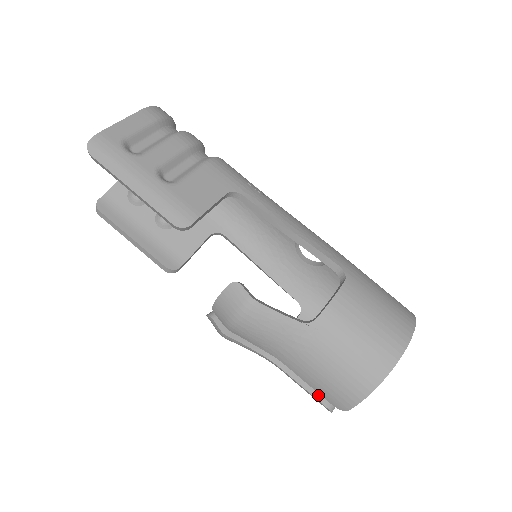
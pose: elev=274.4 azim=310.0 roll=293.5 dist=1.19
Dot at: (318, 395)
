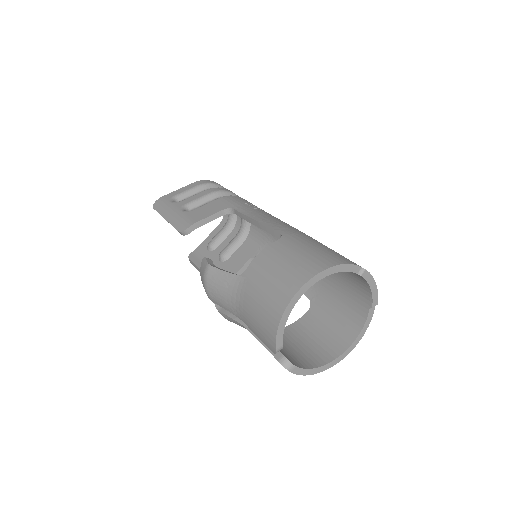
Dot at: occluded
